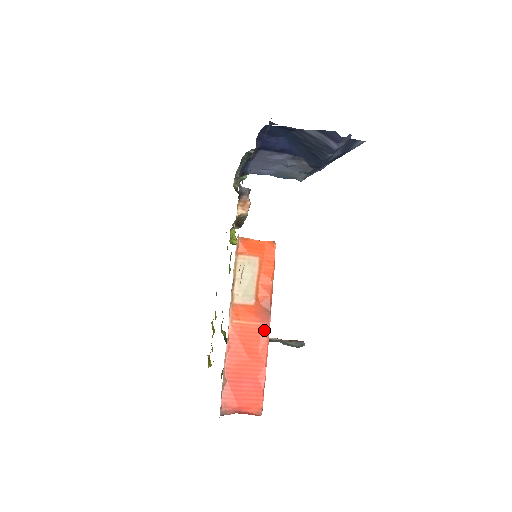
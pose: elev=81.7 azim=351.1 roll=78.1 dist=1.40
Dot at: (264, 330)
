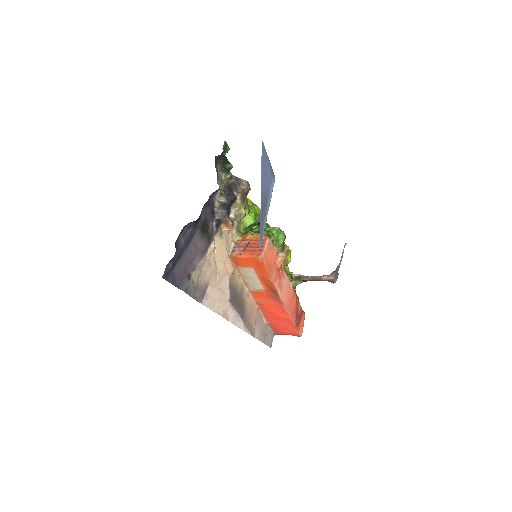
Dot at: (279, 304)
